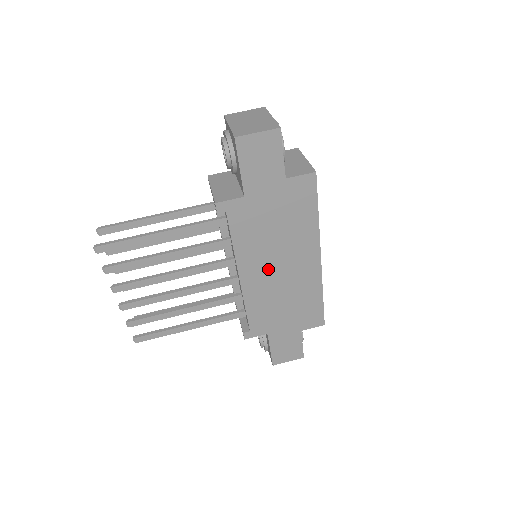
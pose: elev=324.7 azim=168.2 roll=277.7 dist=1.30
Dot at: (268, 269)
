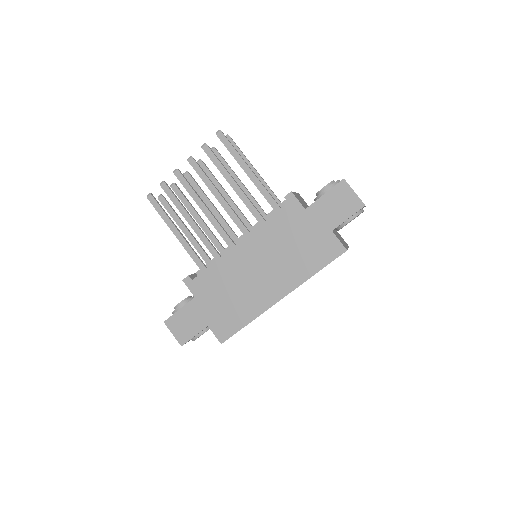
Dot at: (255, 262)
